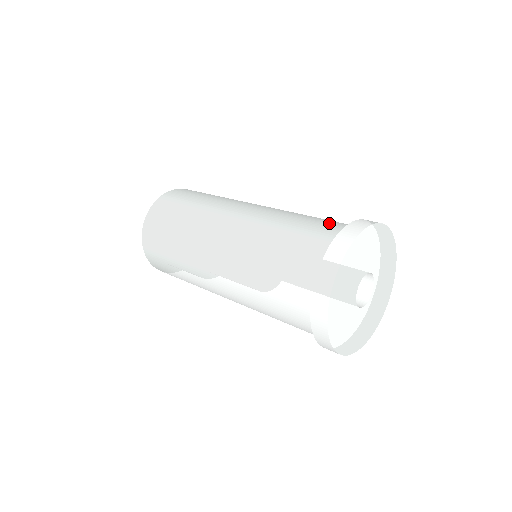
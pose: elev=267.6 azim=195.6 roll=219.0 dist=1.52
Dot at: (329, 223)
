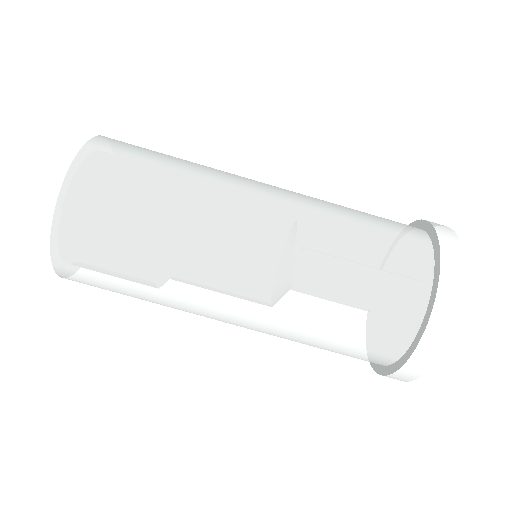
Dot at: (399, 234)
